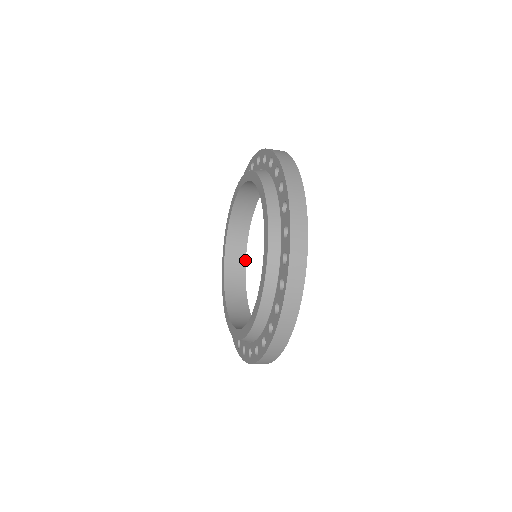
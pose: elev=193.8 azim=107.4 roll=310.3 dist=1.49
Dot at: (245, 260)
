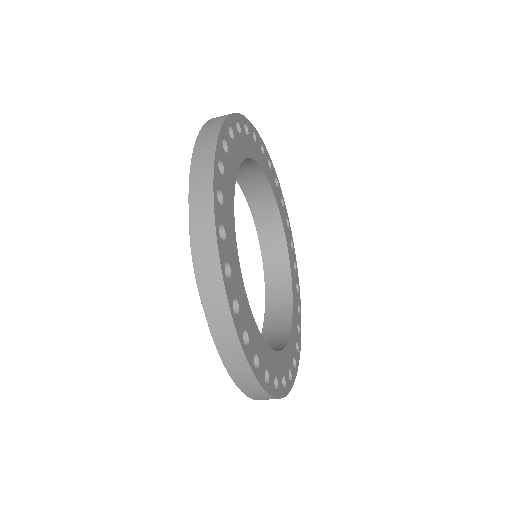
Dot at: (286, 342)
